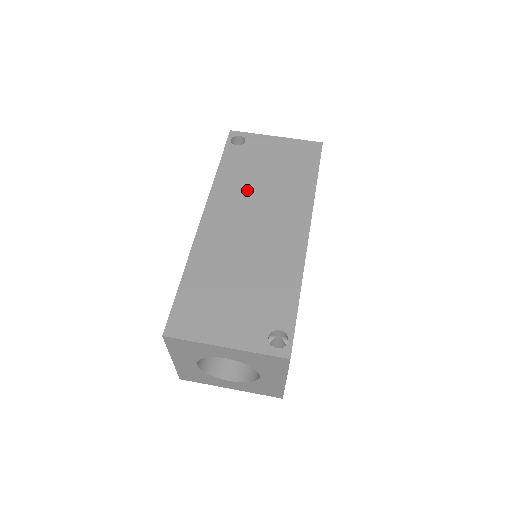
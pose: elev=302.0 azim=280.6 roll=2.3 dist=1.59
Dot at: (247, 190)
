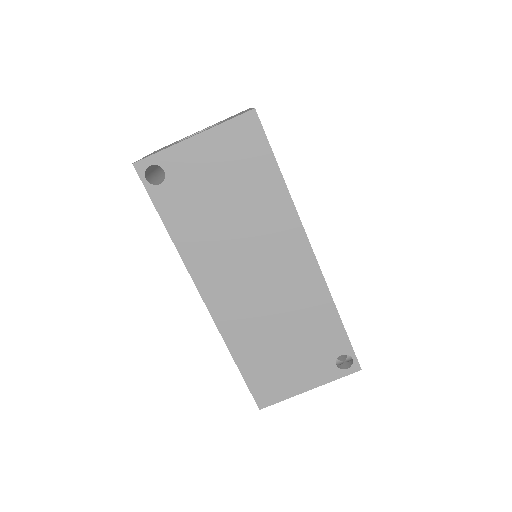
Dot at: (220, 241)
